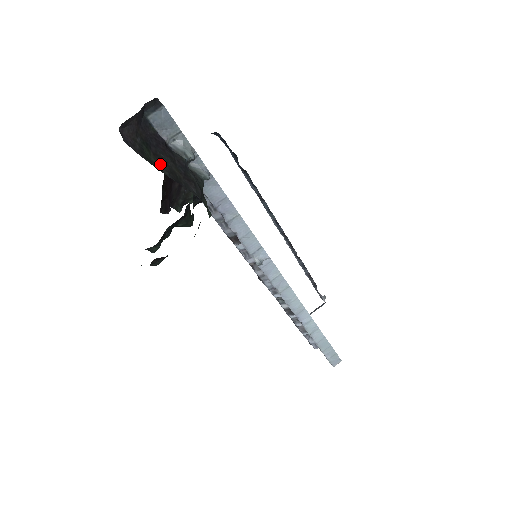
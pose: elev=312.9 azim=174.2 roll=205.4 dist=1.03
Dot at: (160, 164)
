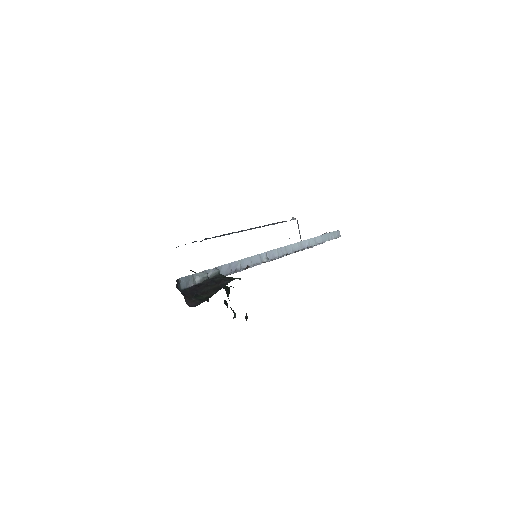
Dot at: (209, 294)
